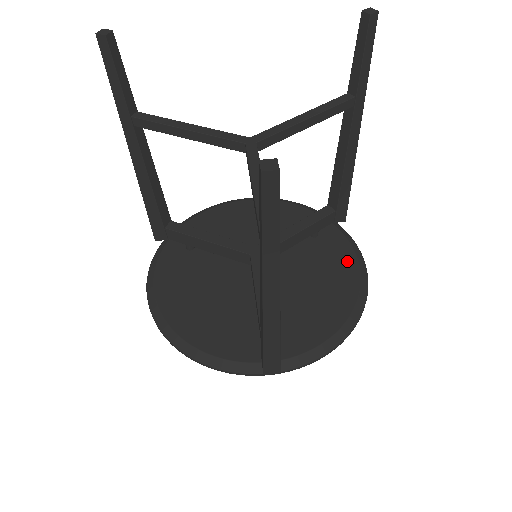
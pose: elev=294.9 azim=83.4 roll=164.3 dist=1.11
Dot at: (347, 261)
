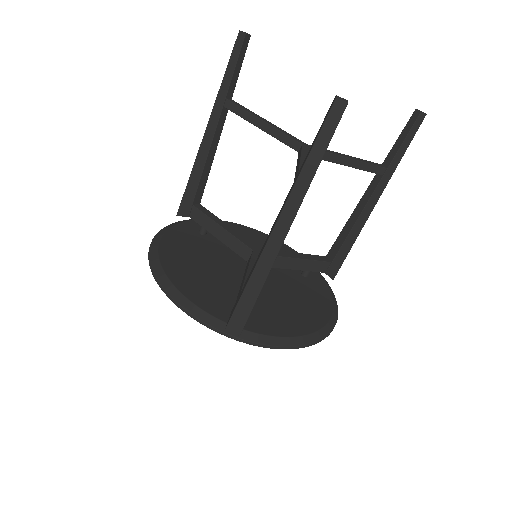
Dot at: (325, 302)
